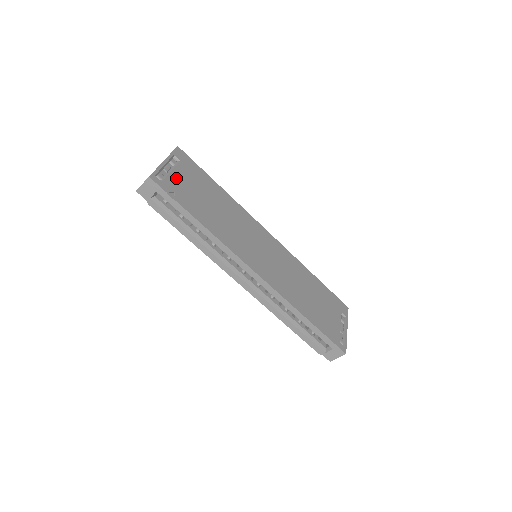
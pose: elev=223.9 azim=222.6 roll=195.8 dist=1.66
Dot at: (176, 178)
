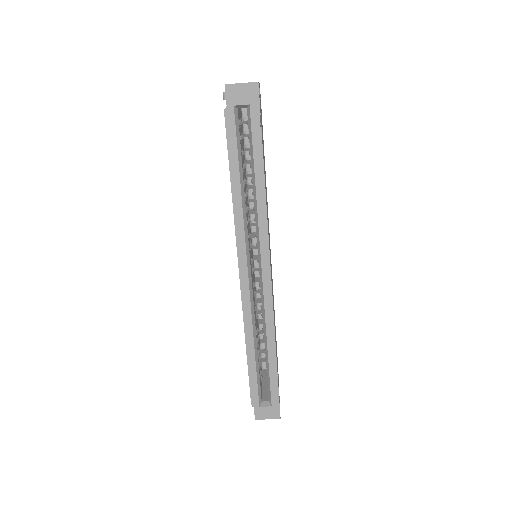
Dot at: occluded
